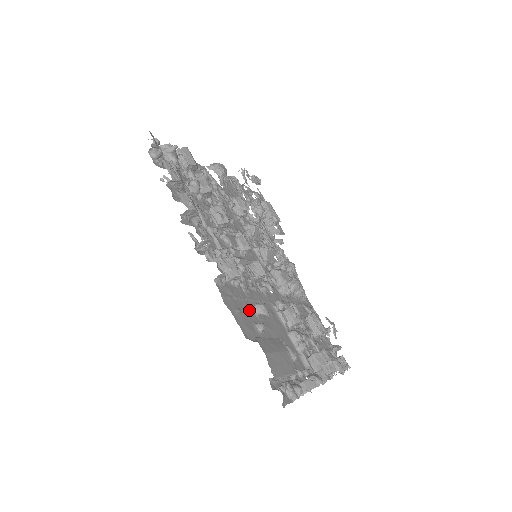
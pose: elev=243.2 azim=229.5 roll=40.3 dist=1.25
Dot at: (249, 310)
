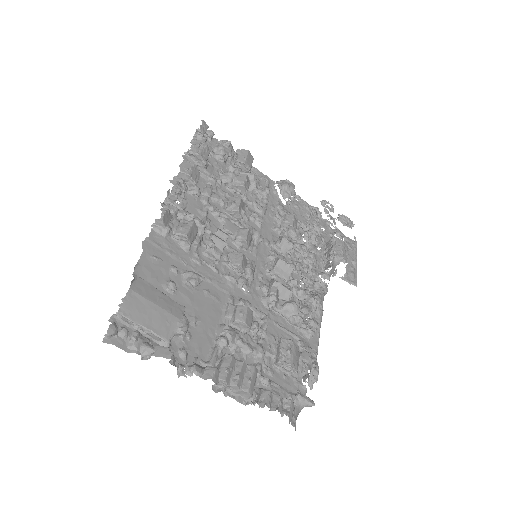
Dot at: (173, 268)
